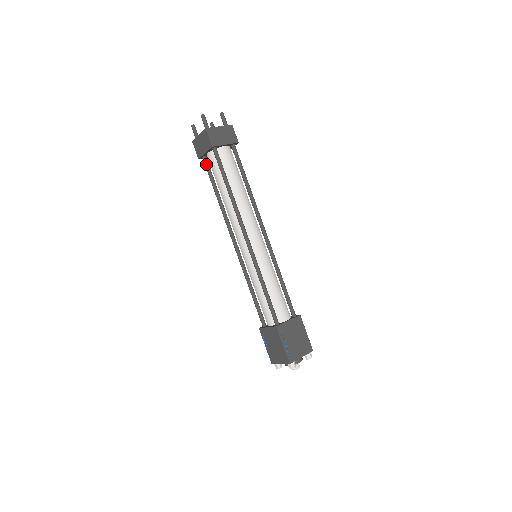
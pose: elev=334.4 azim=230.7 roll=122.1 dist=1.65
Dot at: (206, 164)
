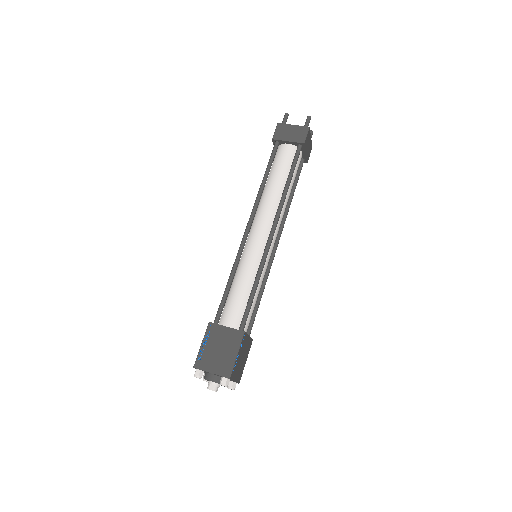
Dot at: (276, 149)
